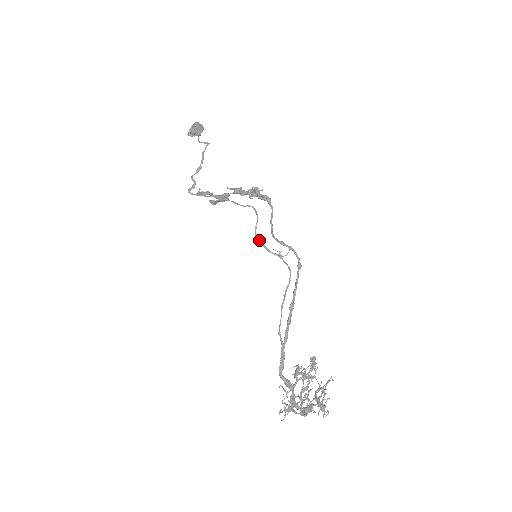
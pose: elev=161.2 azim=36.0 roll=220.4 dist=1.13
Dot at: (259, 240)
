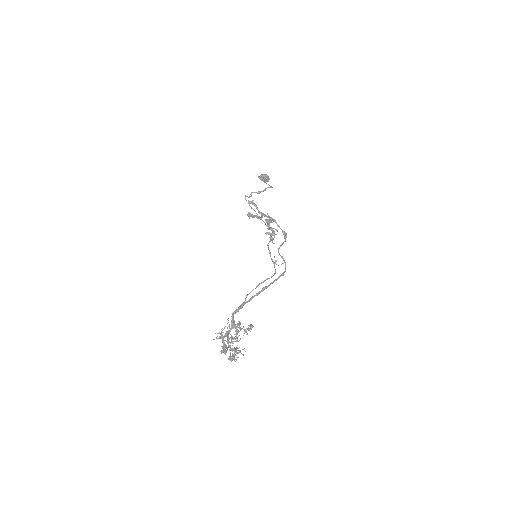
Dot at: occluded
